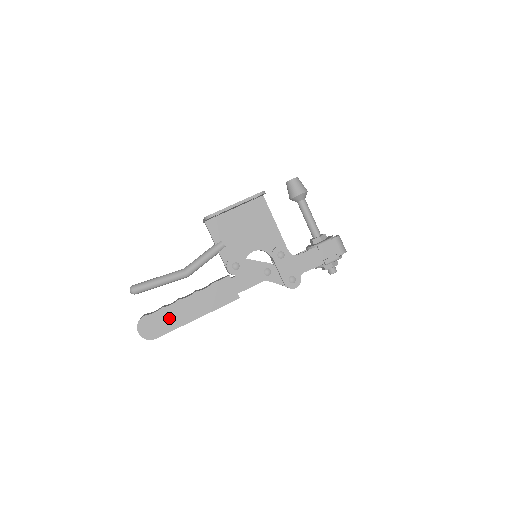
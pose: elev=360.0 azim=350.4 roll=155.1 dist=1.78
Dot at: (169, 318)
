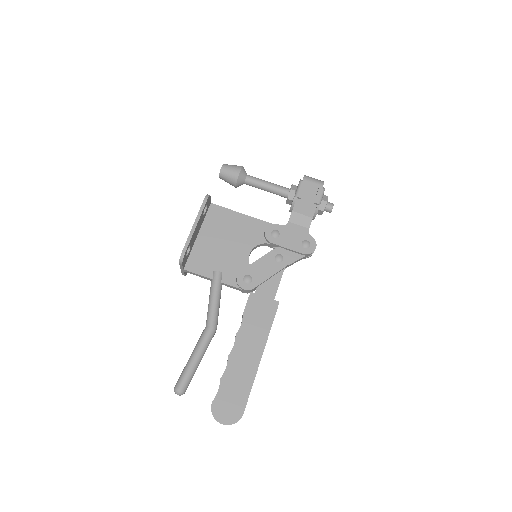
Dot at: (236, 382)
